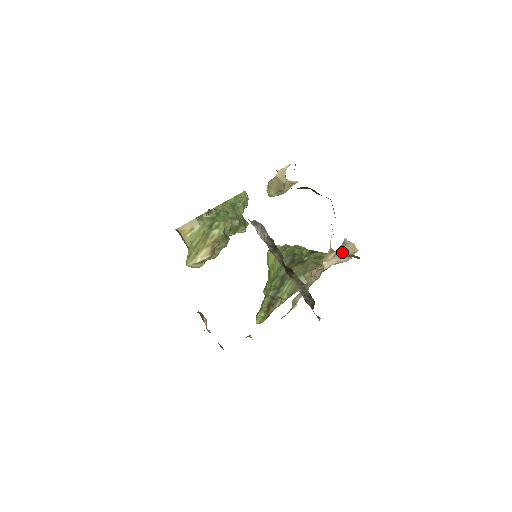
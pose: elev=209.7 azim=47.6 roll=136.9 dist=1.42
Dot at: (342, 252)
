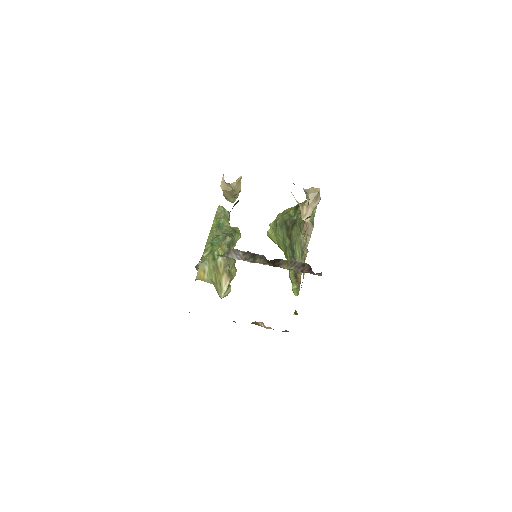
Dot at: (310, 200)
